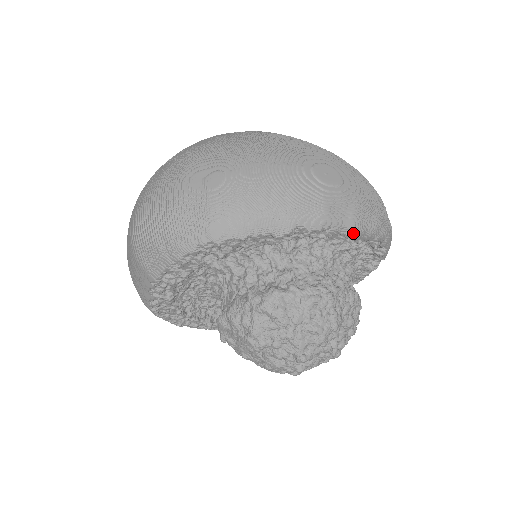
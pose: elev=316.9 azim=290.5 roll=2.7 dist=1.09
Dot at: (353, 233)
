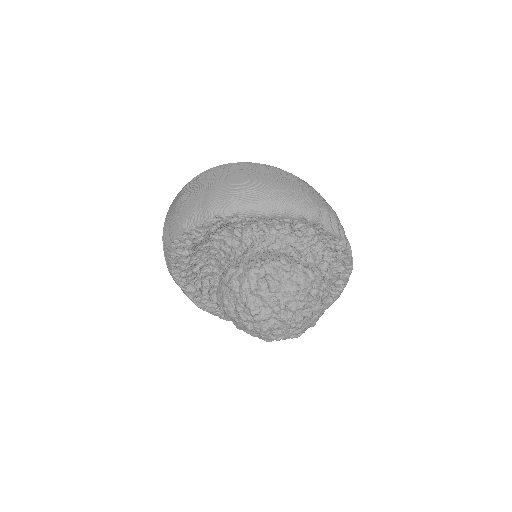
Dot at: (261, 214)
